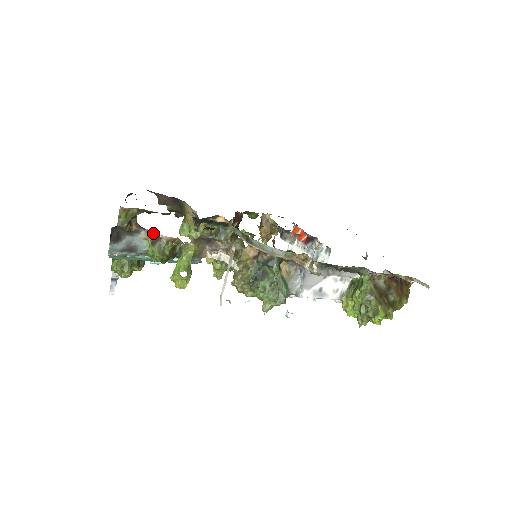
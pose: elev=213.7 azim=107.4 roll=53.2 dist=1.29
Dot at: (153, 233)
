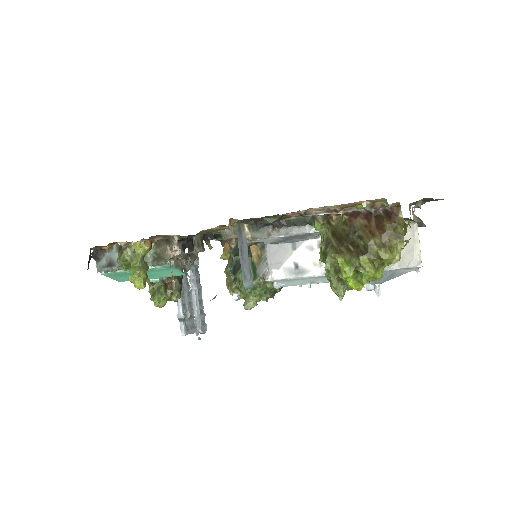
Dot at: occluded
